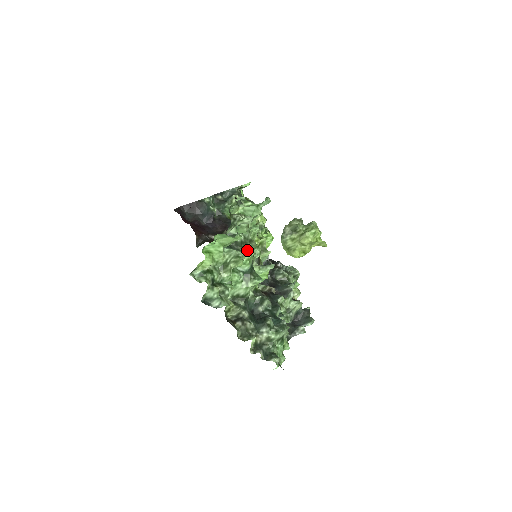
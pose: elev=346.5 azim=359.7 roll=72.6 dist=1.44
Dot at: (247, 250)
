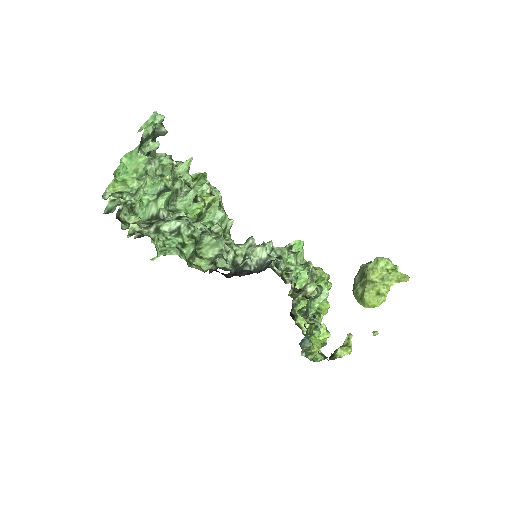
Dot at: (164, 176)
